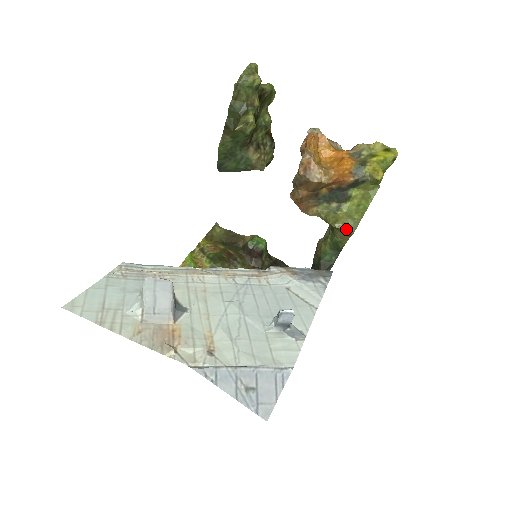
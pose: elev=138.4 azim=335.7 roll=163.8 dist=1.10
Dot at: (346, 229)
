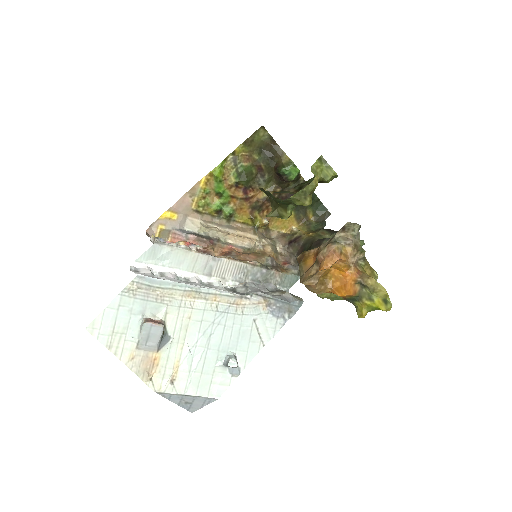
Dot at: occluded
